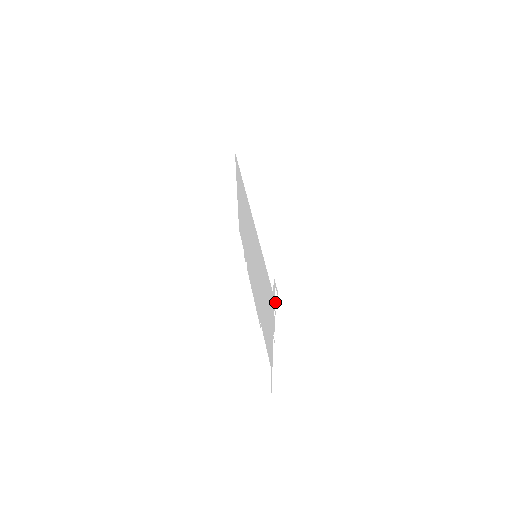
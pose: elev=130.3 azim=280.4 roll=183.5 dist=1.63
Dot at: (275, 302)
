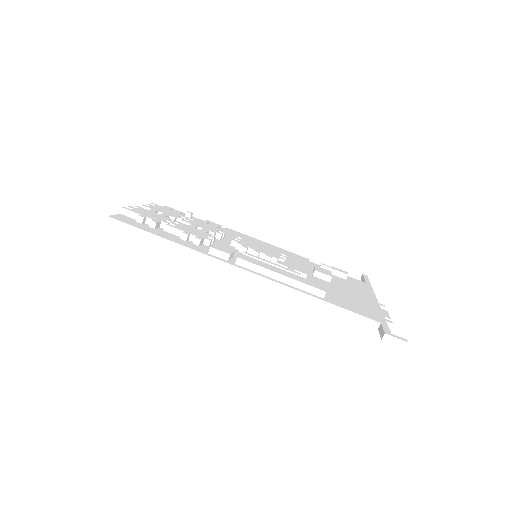
Dot at: occluded
